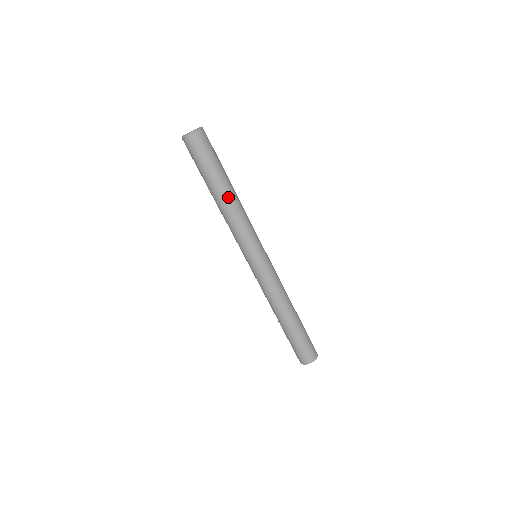
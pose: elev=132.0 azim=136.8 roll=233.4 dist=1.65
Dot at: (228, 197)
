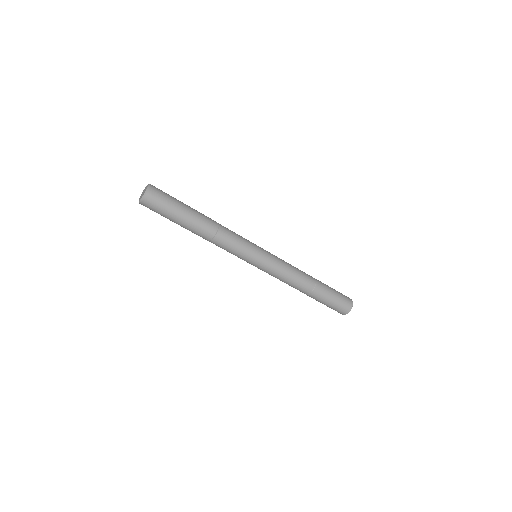
Dot at: (202, 231)
